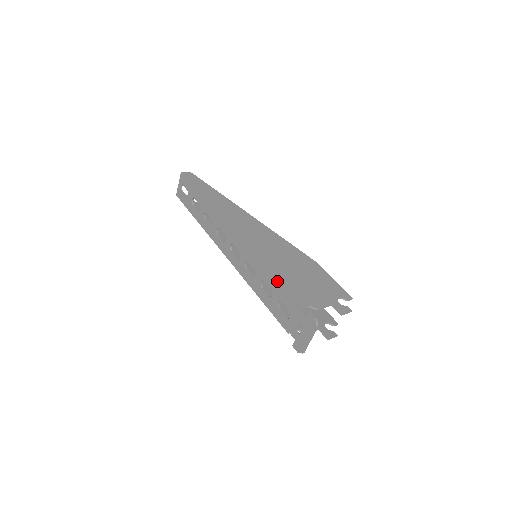
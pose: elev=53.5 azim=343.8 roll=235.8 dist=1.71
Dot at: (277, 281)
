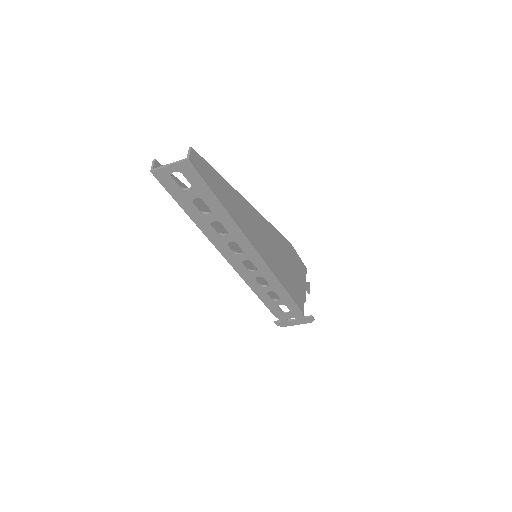
Dot at: (291, 296)
